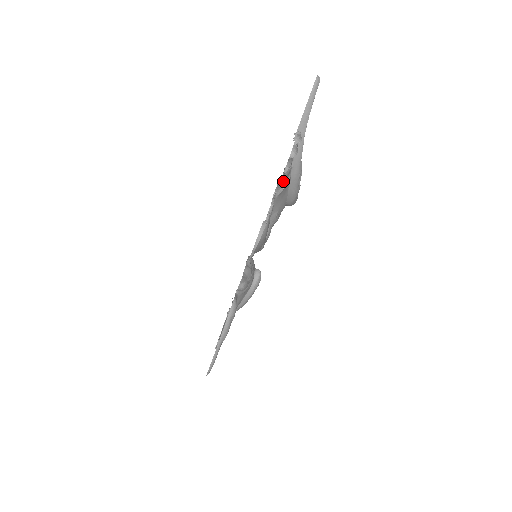
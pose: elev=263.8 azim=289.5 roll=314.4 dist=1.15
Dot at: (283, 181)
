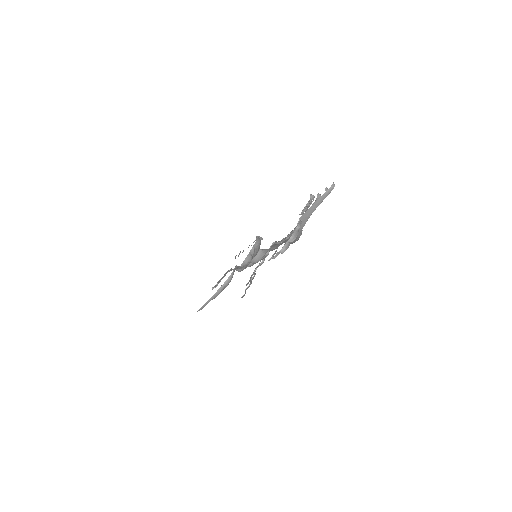
Dot at: (282, 240)
